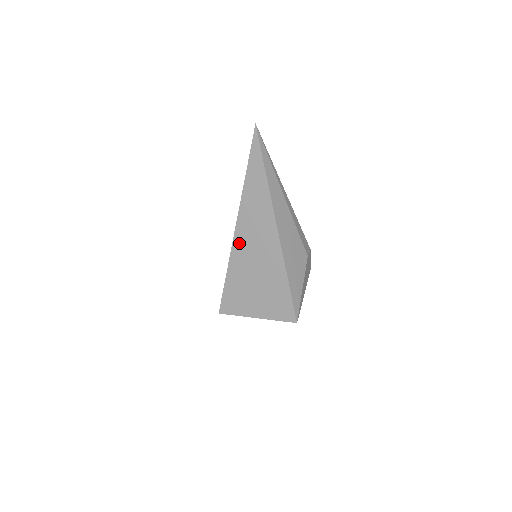
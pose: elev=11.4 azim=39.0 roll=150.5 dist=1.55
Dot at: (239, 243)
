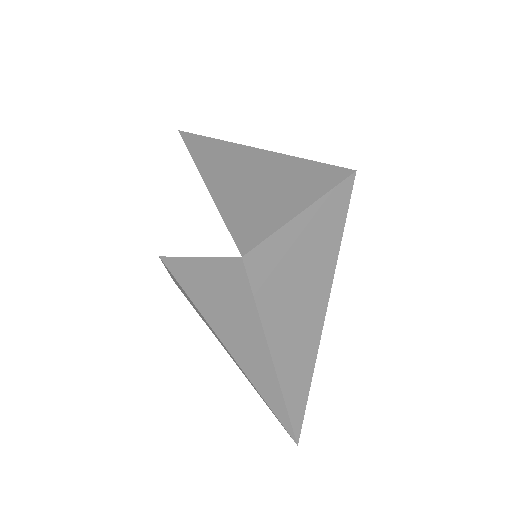
Dot at: (217, 184)
